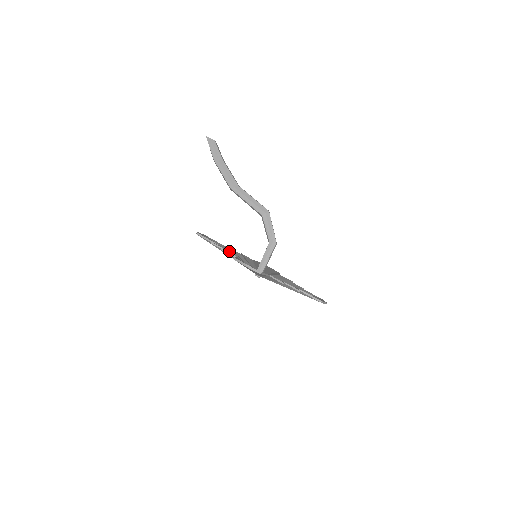
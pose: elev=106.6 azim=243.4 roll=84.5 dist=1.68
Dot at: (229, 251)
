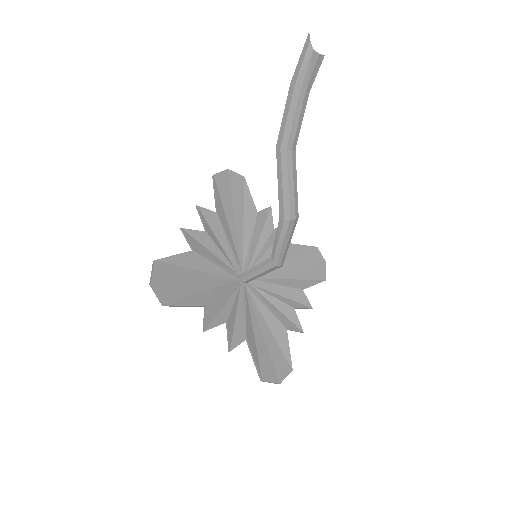
Dot at: (249, 219)
